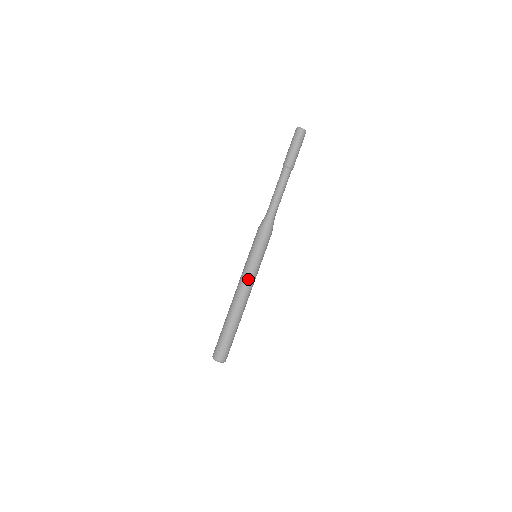
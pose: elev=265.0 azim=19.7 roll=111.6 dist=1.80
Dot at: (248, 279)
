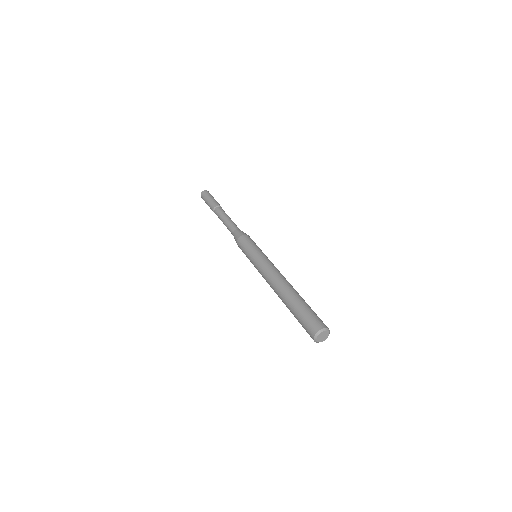
Dot at: (268, 264)
